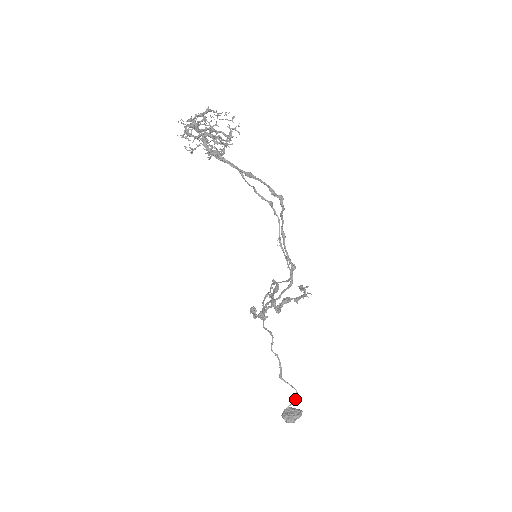
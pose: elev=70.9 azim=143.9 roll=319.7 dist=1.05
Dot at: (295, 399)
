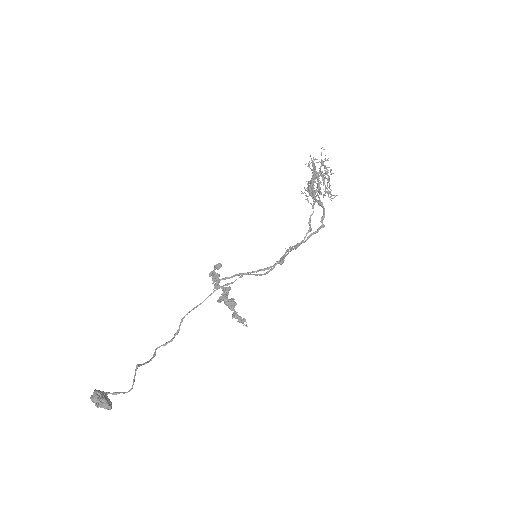
Dot at: (122, 392)
